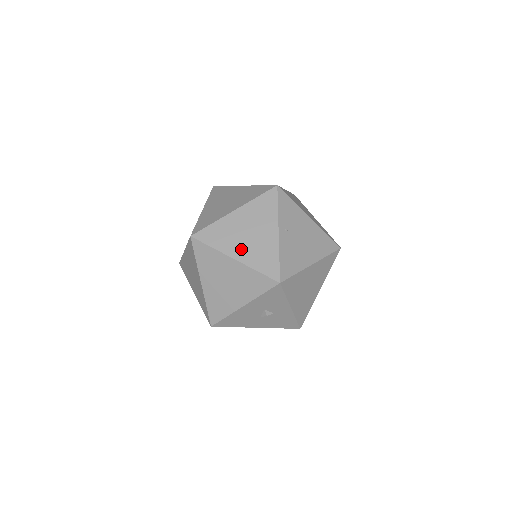
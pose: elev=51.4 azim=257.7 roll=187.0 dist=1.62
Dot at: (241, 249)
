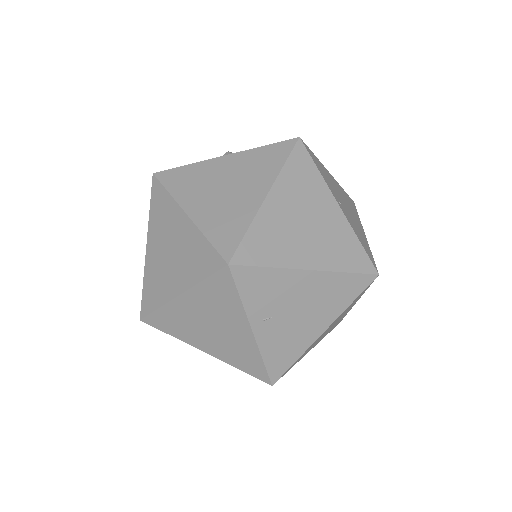
Dot at: (208, 343)
